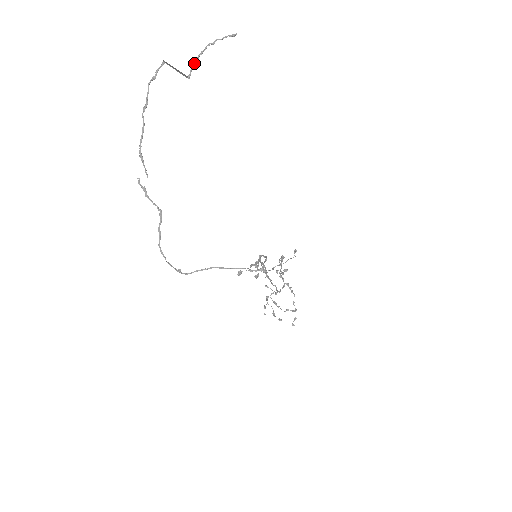
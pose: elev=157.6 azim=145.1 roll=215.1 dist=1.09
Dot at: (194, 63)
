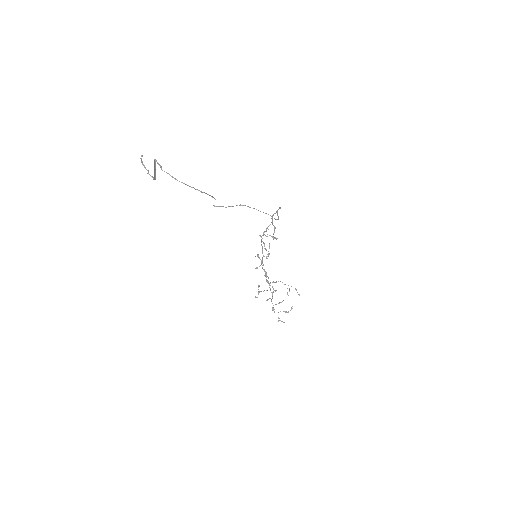
Dot at: (148, 173)
